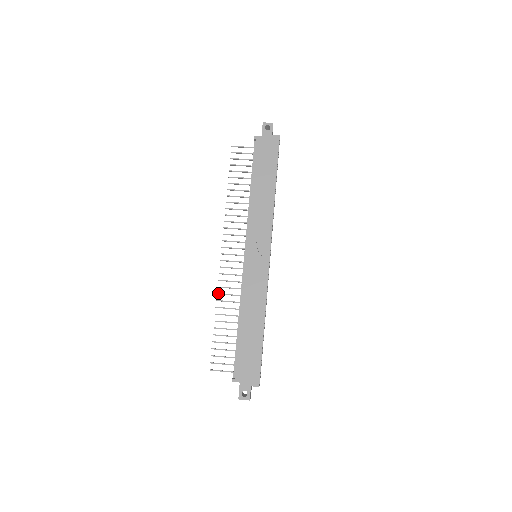
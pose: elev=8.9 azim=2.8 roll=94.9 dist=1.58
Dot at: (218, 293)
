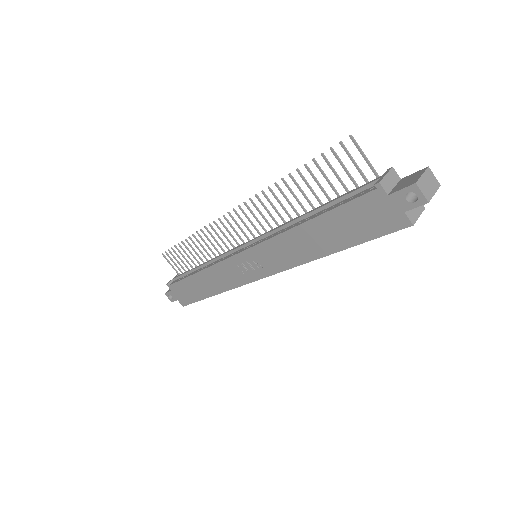
Dot at: (201, 230)
